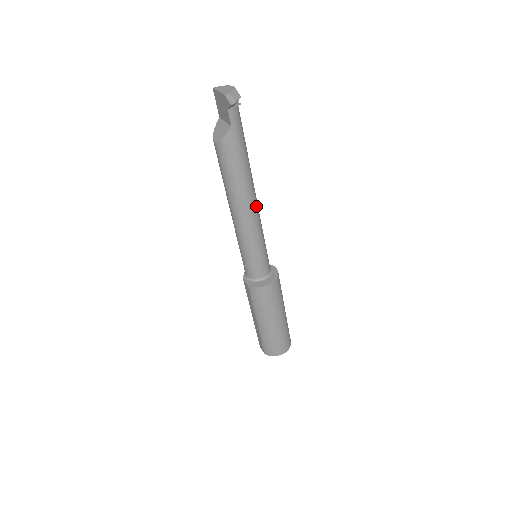
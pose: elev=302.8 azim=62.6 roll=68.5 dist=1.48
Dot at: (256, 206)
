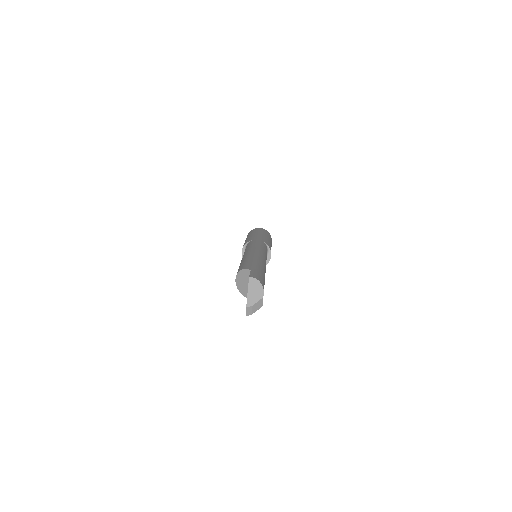
Dot at: occluded
